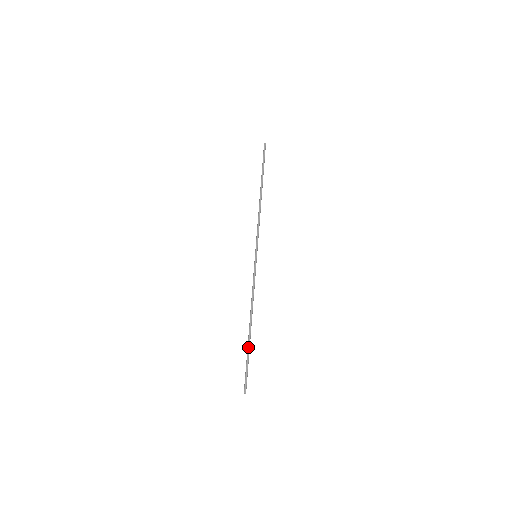
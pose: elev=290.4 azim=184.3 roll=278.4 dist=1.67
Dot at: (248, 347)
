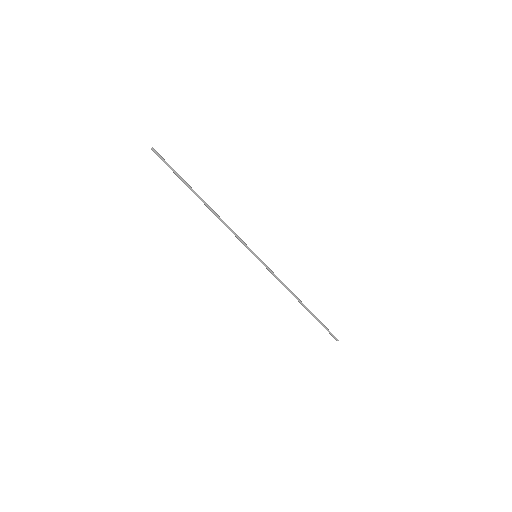
Dot at: (314, 317)
